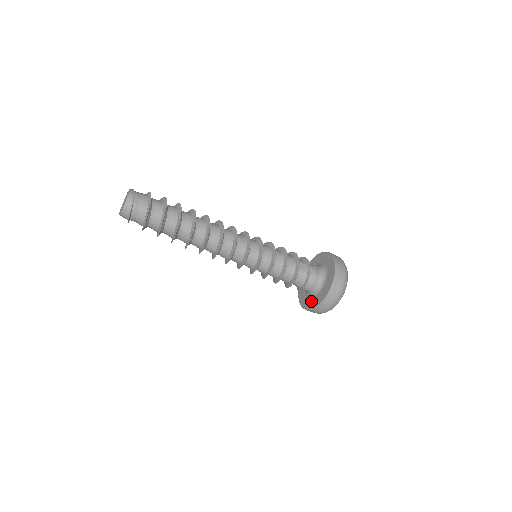
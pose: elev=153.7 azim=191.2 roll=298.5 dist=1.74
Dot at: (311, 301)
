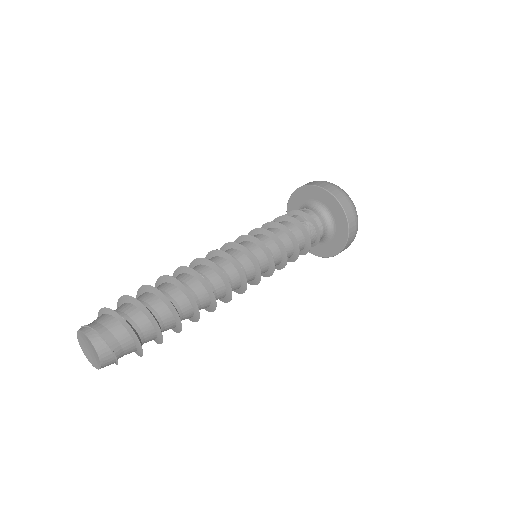
Dot at: (335, 241)
